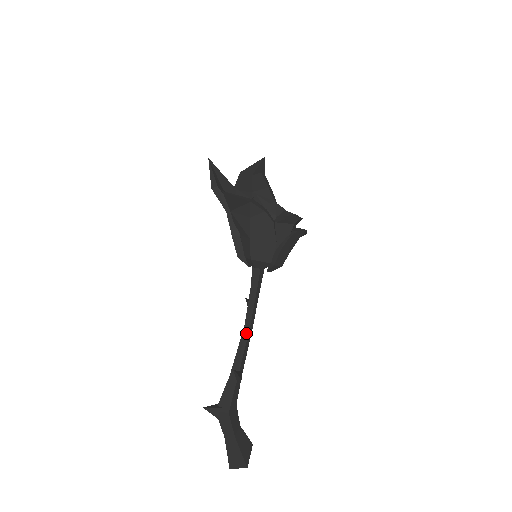
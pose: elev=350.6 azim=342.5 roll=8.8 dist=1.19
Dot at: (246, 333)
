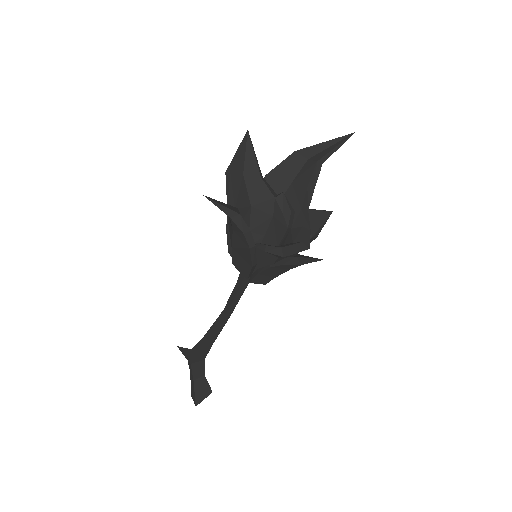
Dot at: (222, 317)
